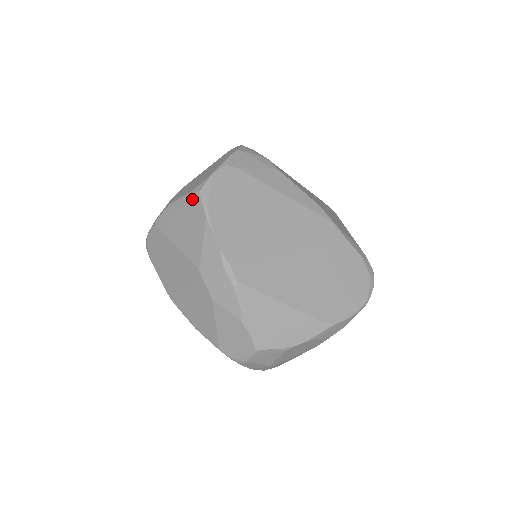
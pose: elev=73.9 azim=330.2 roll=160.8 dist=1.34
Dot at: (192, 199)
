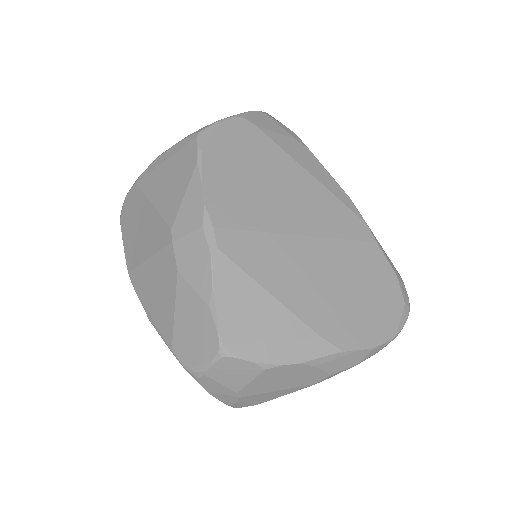
Dot at: (187, 143)
